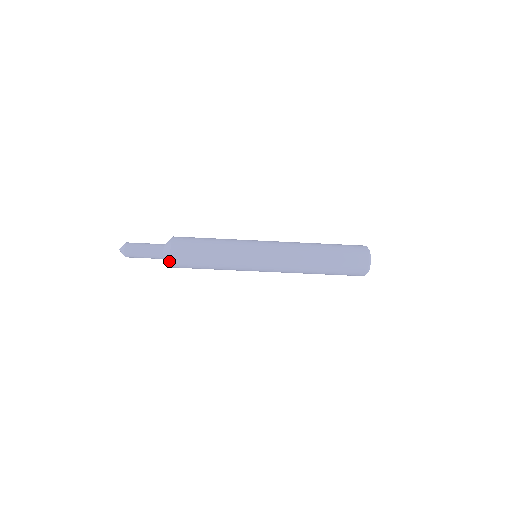
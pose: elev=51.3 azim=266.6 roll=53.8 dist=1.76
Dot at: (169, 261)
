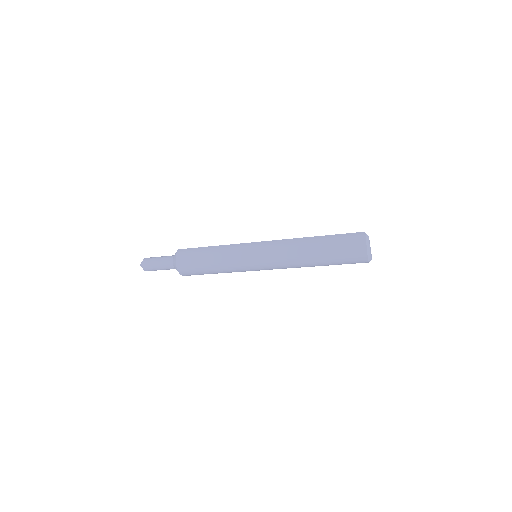
Dot at: occluded
